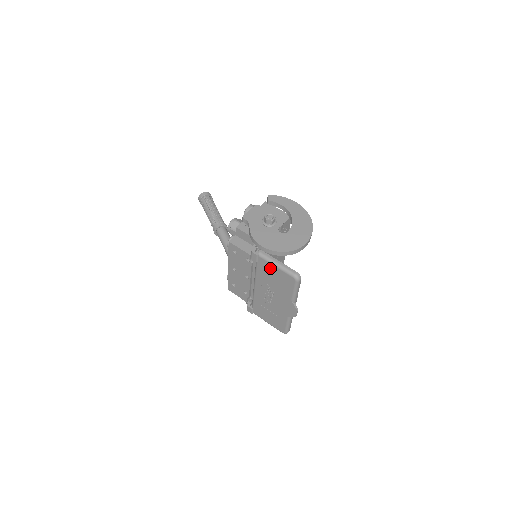
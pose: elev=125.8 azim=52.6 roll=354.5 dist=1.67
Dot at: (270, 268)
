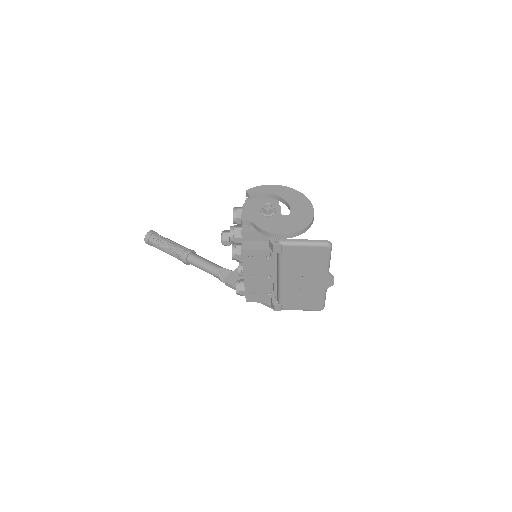
Dot at: (297, 251)
